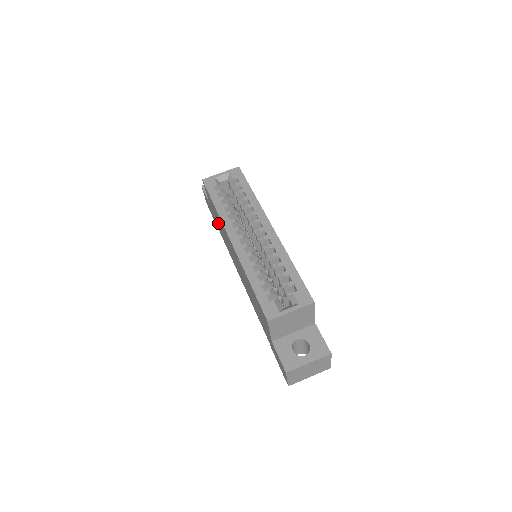
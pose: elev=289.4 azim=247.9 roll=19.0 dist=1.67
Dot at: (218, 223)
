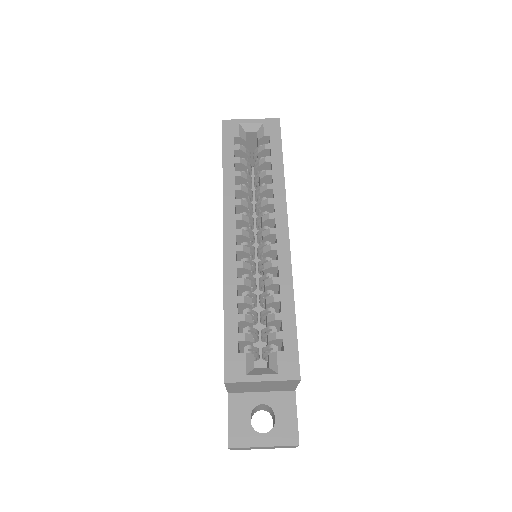
Dot at: occluded
